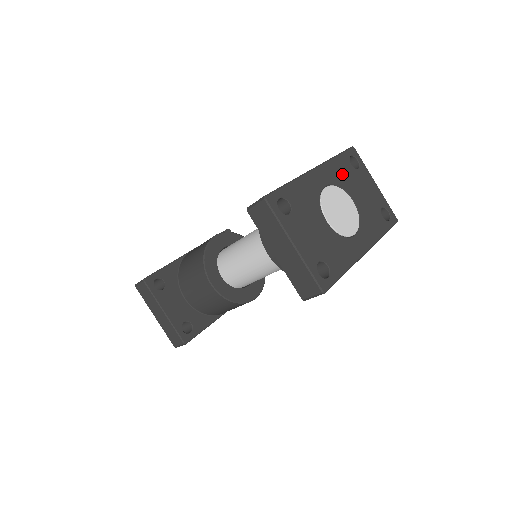
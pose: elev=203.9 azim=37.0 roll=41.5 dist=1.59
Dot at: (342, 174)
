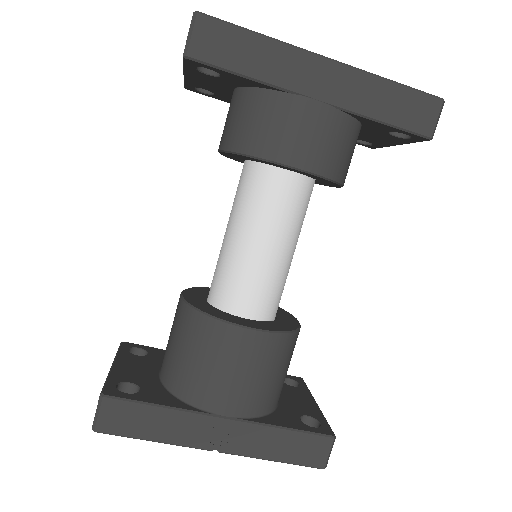
Dot at: occluded
